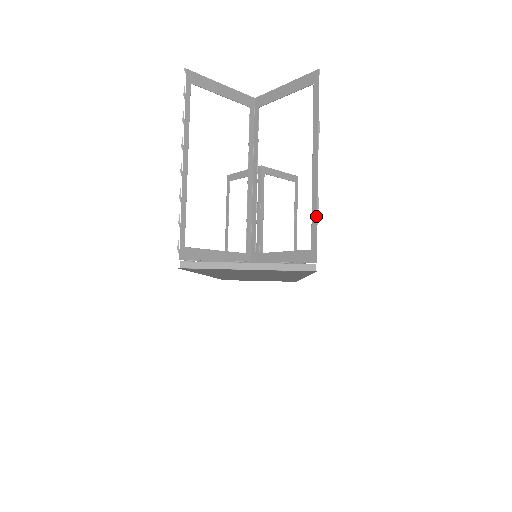
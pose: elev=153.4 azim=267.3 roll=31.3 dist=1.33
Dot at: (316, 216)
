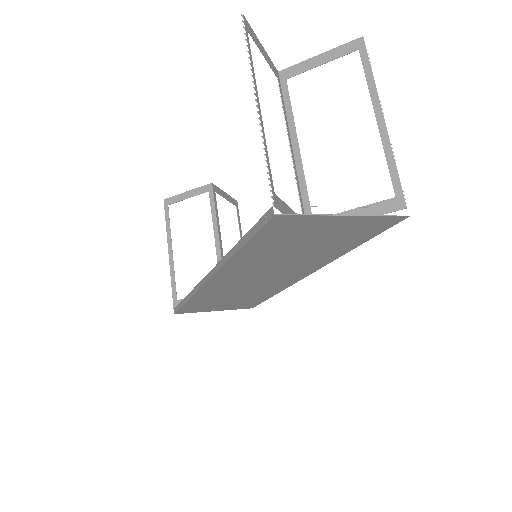
Dot at: (394, 164)
